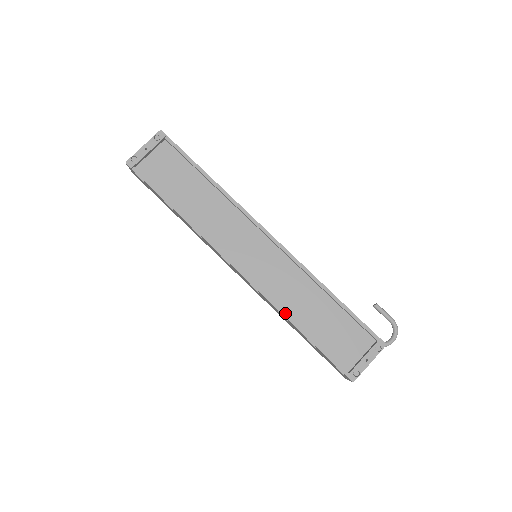
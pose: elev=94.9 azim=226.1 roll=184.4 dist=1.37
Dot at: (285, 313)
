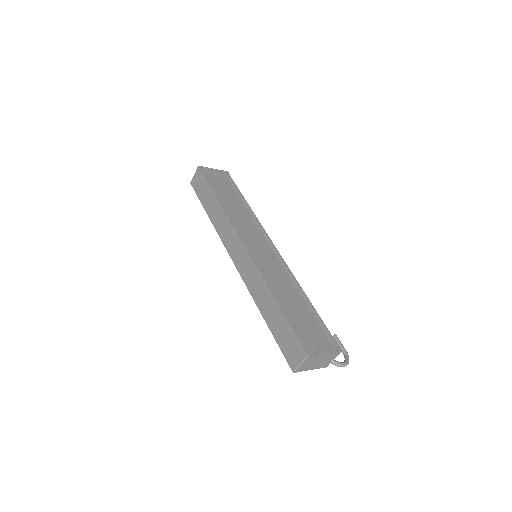
Dot at: (269, 285)
